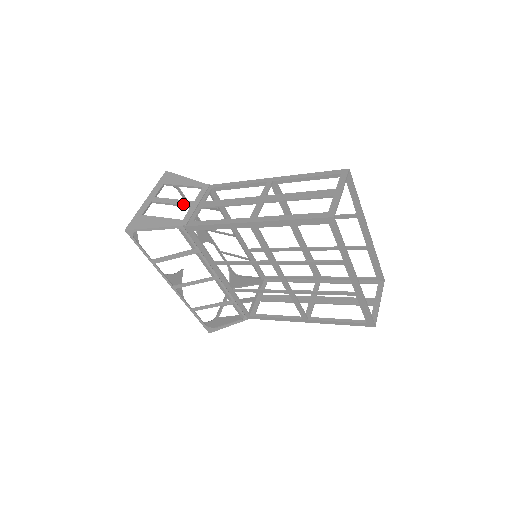
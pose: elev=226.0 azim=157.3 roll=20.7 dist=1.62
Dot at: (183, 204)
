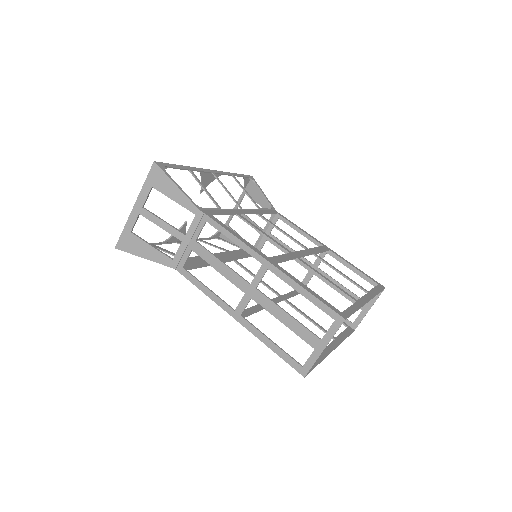
Dot at: (173, 235)
